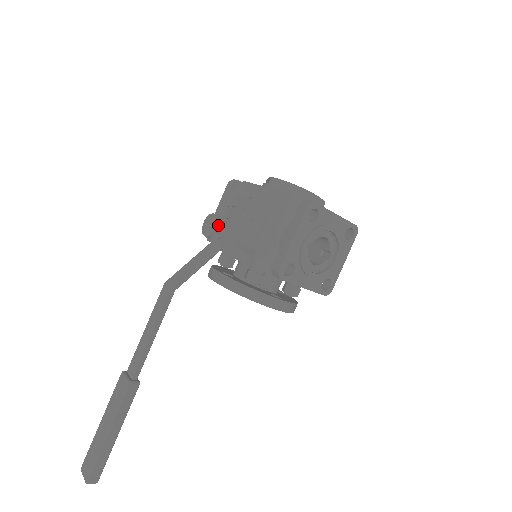
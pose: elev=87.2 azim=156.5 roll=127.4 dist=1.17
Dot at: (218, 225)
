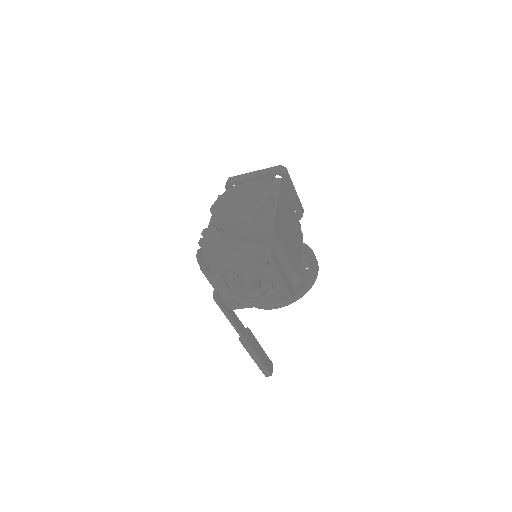
Dot at: (199, 263)
